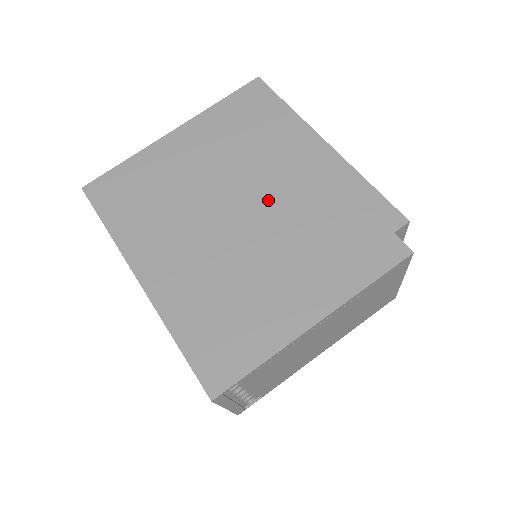
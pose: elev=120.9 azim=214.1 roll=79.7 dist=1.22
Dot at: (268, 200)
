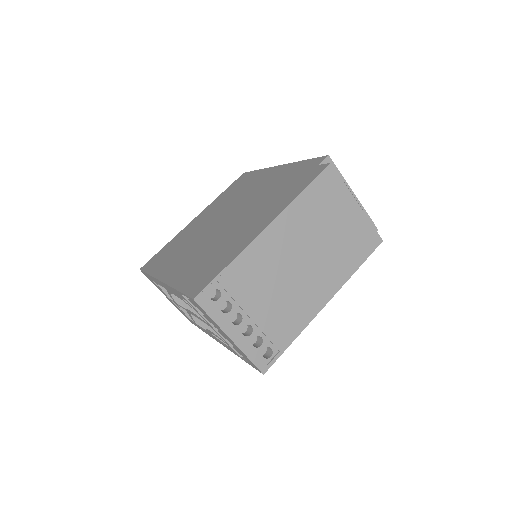
Dot at: (243, 205)
